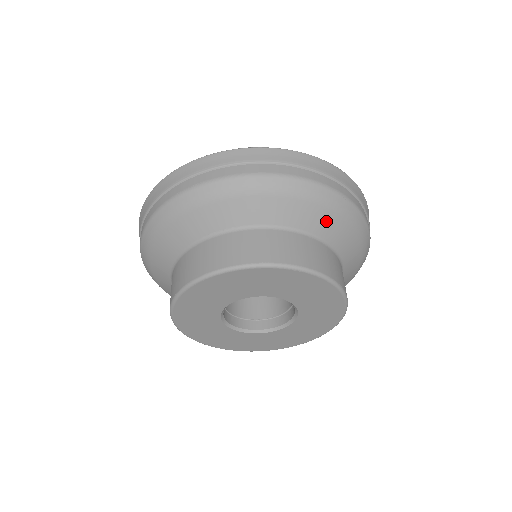
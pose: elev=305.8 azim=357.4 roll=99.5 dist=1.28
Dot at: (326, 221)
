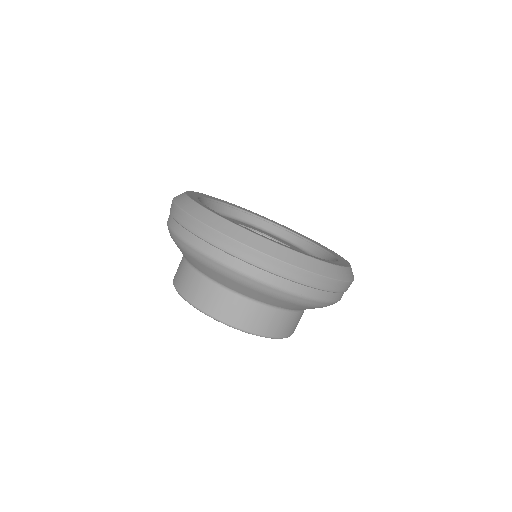
Dot at: occluded
